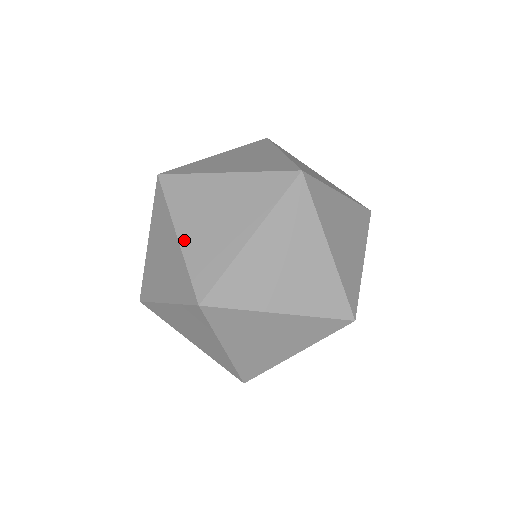
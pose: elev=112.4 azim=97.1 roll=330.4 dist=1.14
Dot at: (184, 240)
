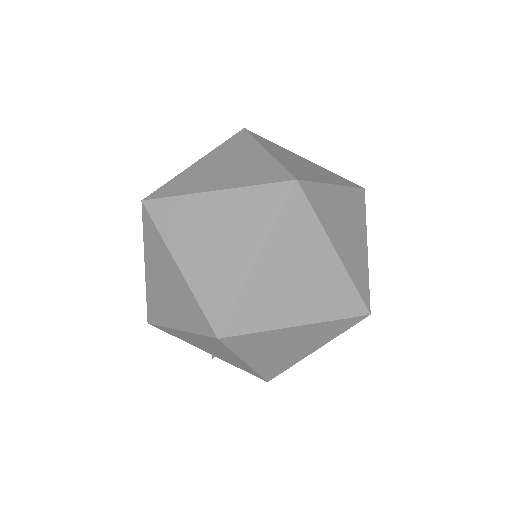
Dot at: (194, 166)
